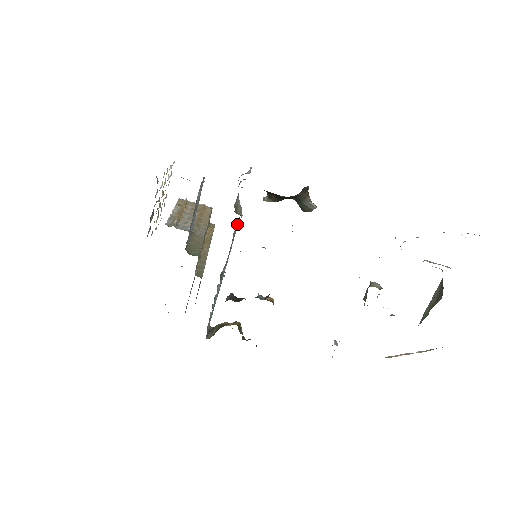
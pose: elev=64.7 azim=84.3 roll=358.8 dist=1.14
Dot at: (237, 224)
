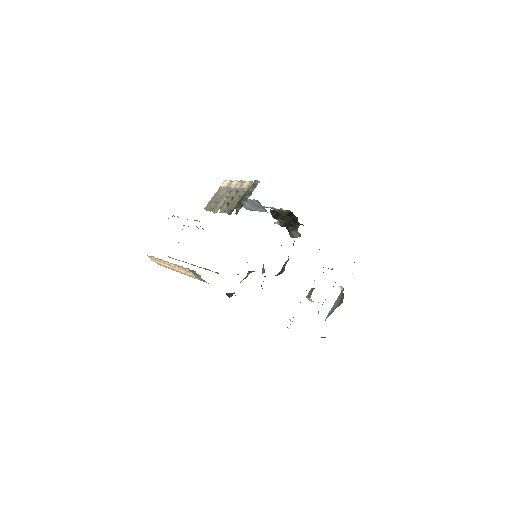
Dot at: occluded
